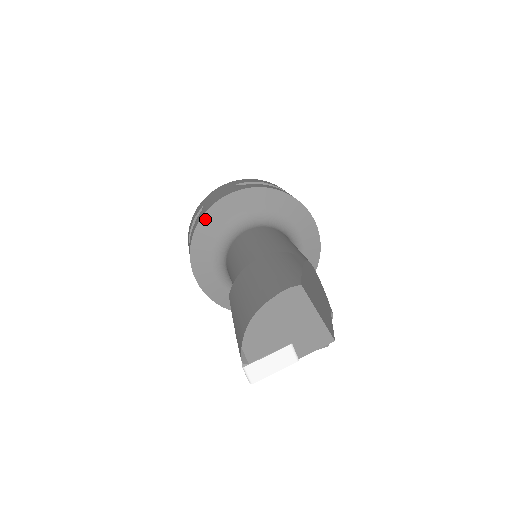
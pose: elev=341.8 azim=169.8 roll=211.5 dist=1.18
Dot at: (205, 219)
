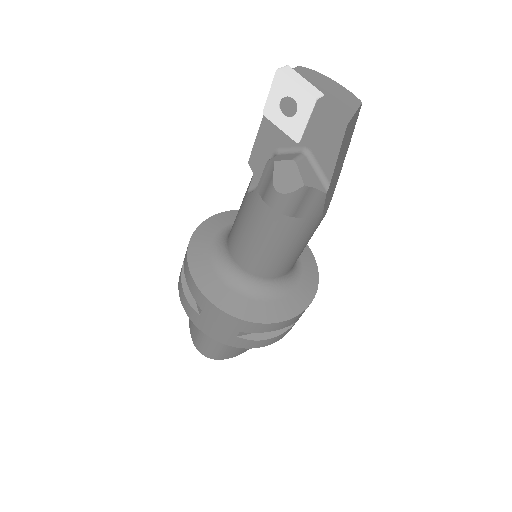
Dot at: occluded
